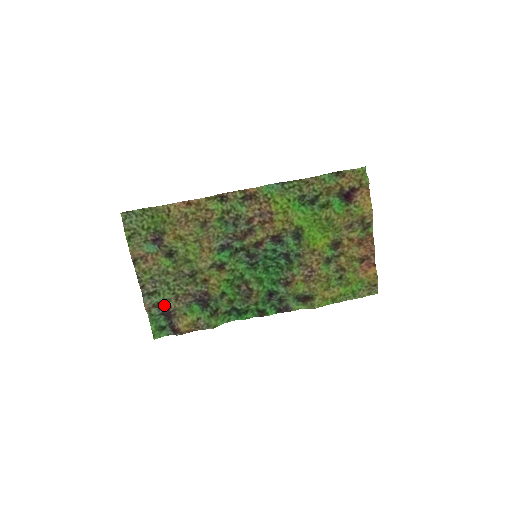
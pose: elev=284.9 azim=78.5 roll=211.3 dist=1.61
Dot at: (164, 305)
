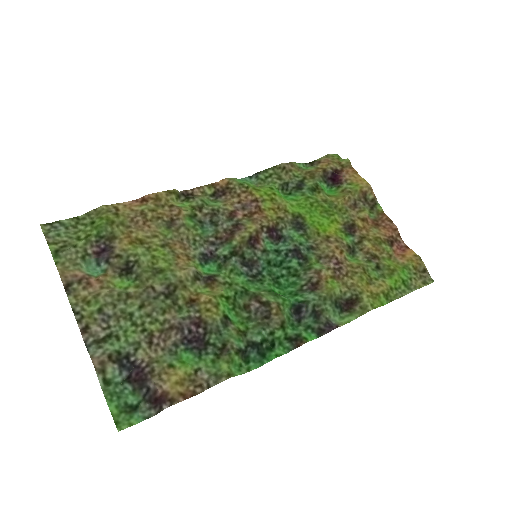
Dot at: (129, 358)
